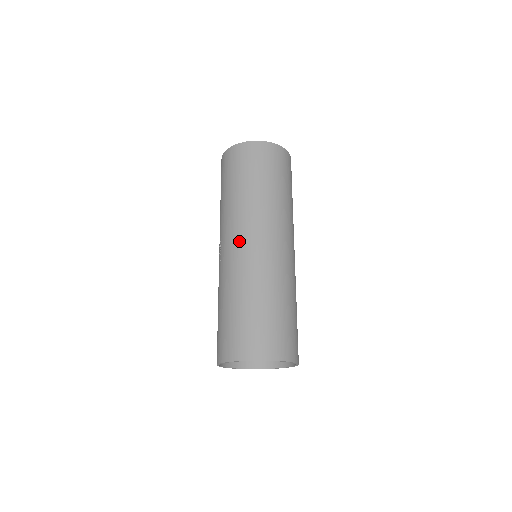
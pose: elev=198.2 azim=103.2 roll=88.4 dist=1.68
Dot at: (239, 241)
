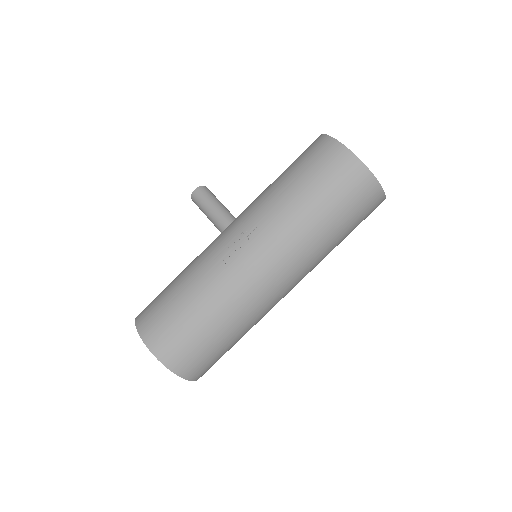
Dot at: (269, 272)
